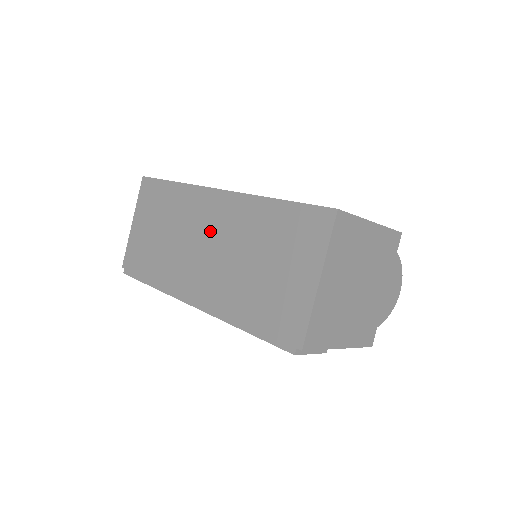
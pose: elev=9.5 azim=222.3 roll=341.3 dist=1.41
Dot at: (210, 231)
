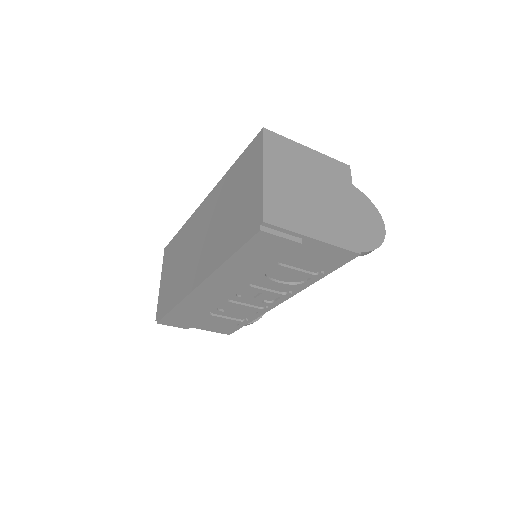
Dot at: (203, 227)
